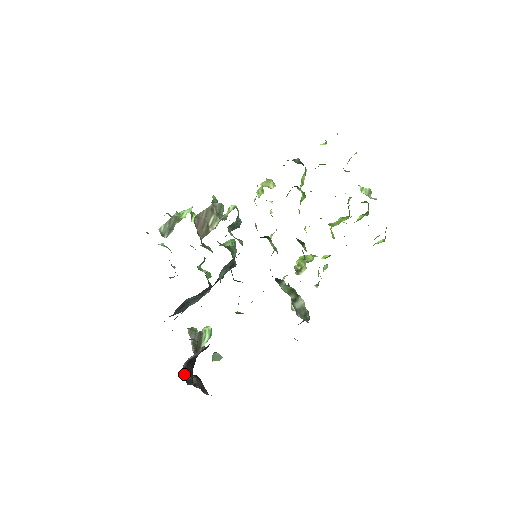
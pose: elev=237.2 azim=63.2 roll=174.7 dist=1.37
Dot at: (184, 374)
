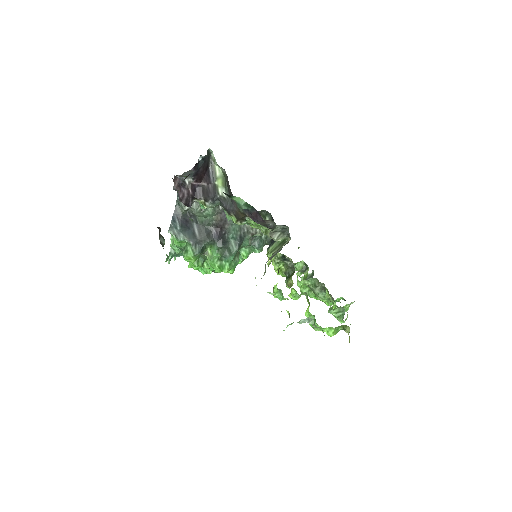
Dot at: (207, 154)
